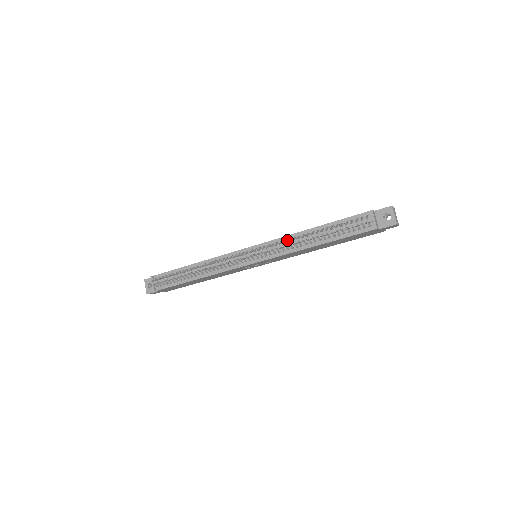
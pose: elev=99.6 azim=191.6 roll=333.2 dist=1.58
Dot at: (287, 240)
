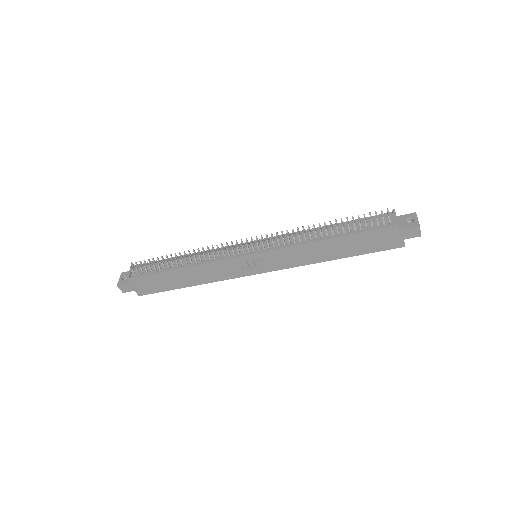
Dot at: (297, 227)
